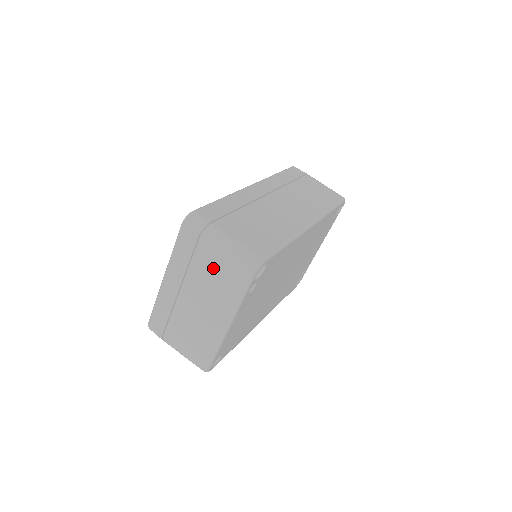
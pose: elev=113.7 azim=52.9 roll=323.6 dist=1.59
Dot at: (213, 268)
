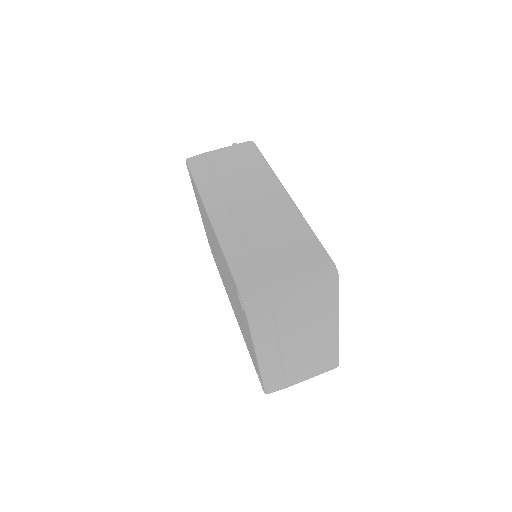
Dot at: (301, 309)
